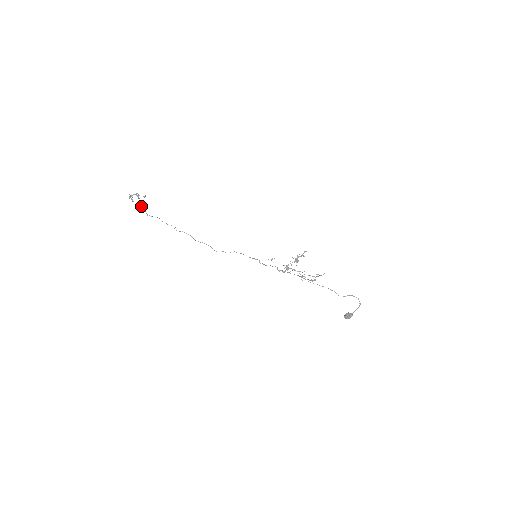
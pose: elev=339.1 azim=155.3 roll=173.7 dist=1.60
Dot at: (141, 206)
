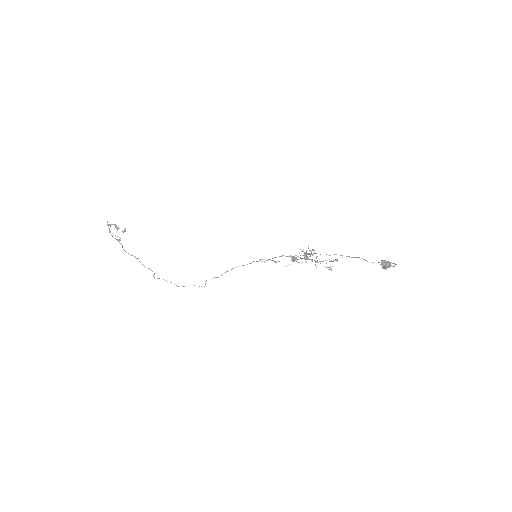
Dot at: occluded
